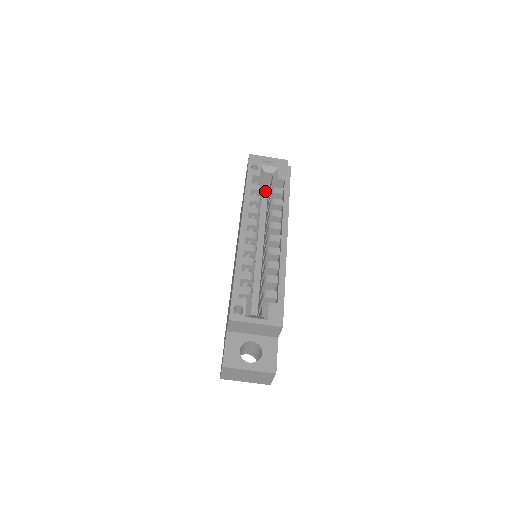
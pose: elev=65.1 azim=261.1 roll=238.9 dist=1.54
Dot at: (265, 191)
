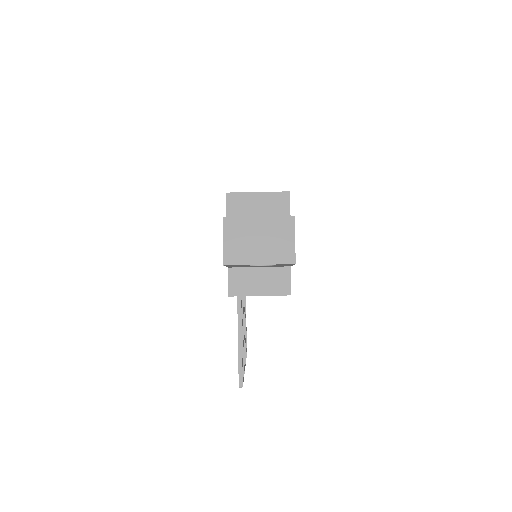
Dot at: occluded
